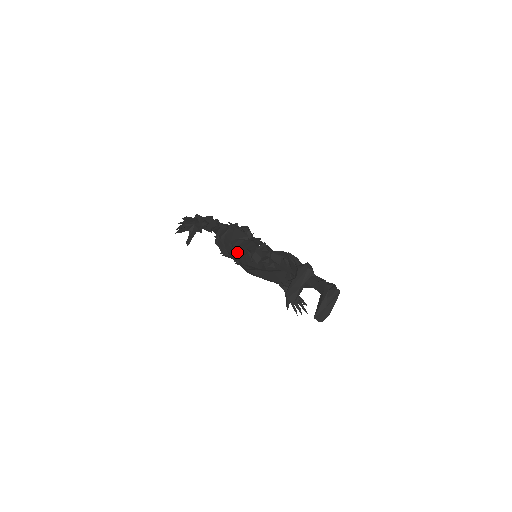
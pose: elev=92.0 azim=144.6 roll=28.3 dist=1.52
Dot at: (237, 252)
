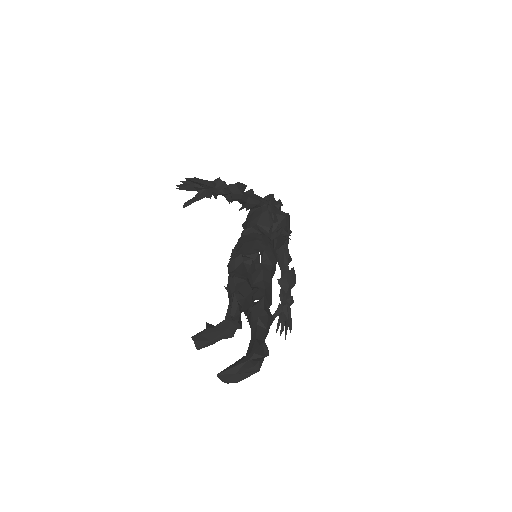
Dot at: occluded
